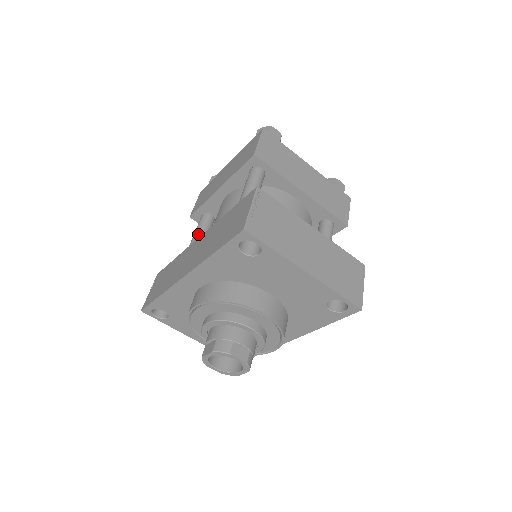
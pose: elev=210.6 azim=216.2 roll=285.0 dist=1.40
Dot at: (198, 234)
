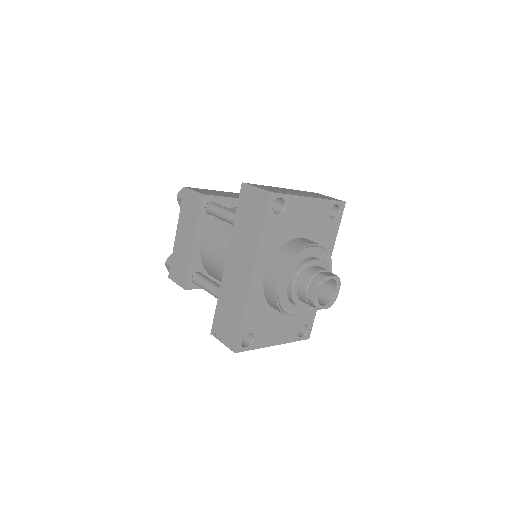
Dot at: (208, 283)
